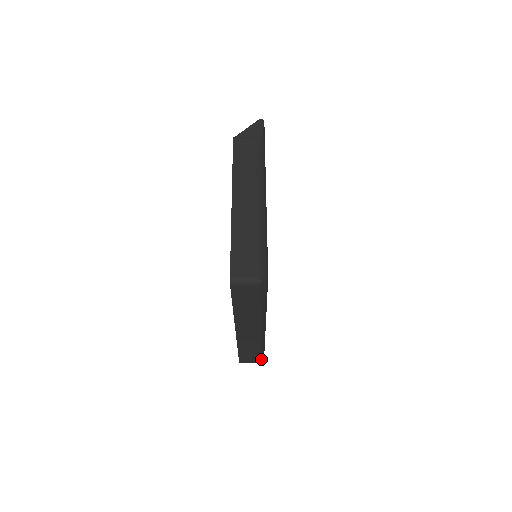
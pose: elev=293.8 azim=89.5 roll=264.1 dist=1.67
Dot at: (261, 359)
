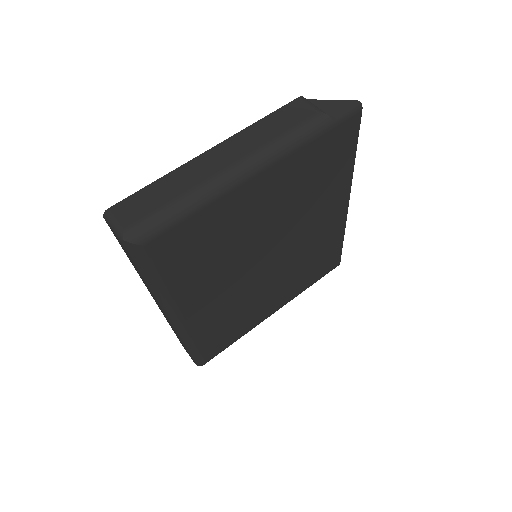
Dot at: (199, 363)
